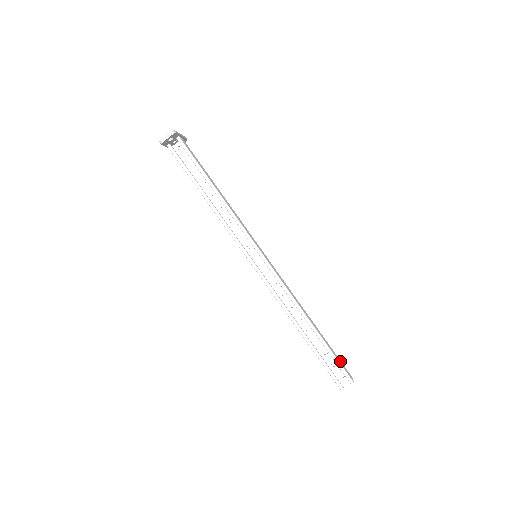
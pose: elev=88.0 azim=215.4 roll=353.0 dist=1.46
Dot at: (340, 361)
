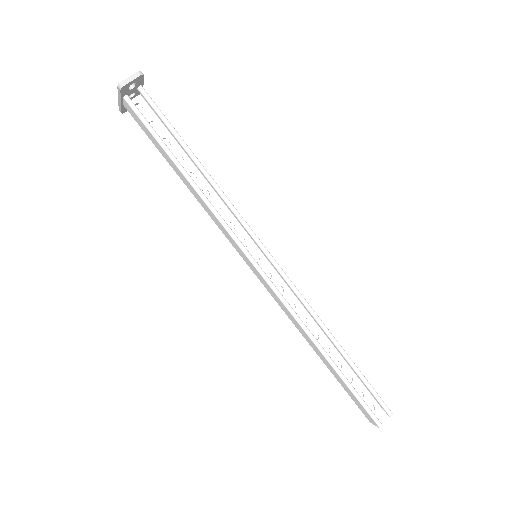
Dot at: occluded
